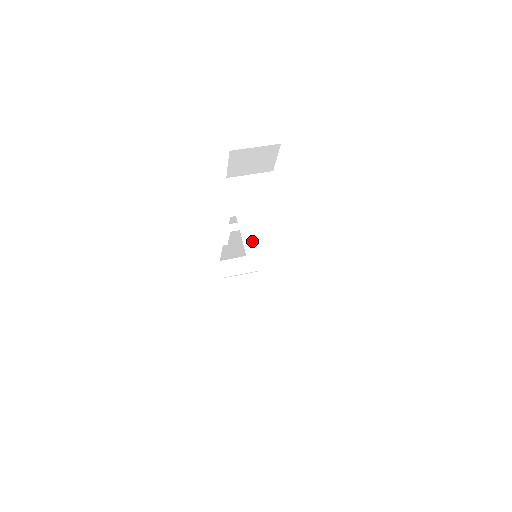
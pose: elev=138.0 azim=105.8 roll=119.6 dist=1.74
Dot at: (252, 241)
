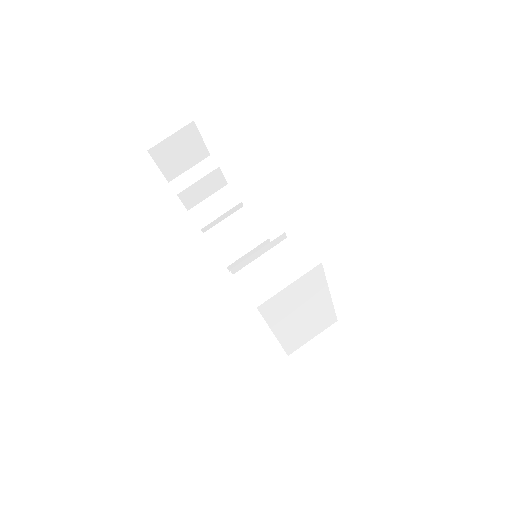
Dot at: (291, 338)
